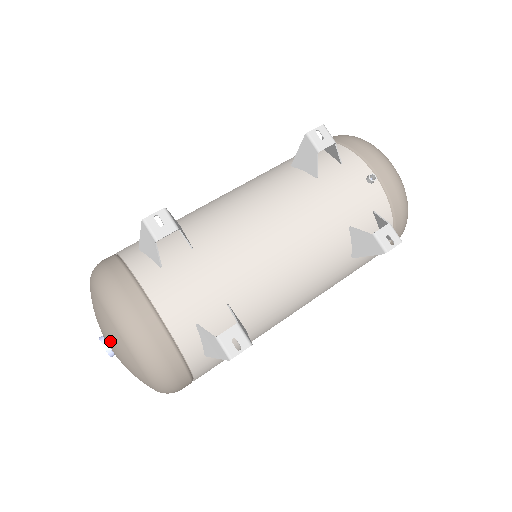
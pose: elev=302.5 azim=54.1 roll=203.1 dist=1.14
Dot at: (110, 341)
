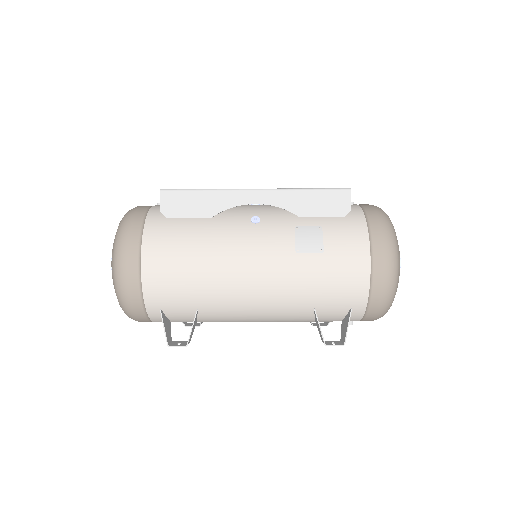
Dot at: occluded
